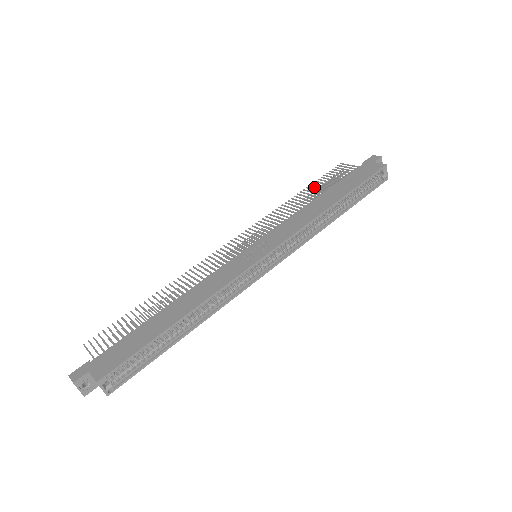
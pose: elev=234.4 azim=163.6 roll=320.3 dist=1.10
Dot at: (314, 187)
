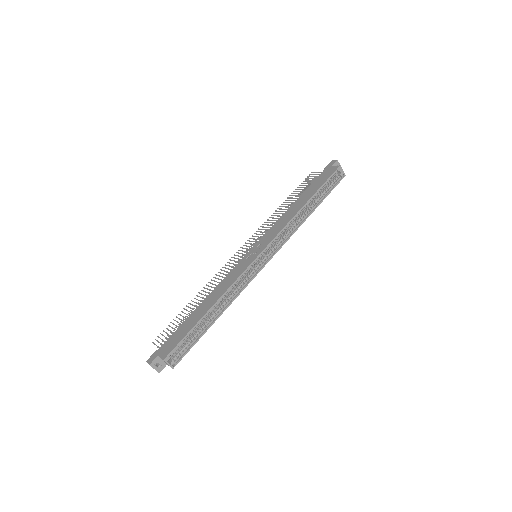
Dot at: occluded
